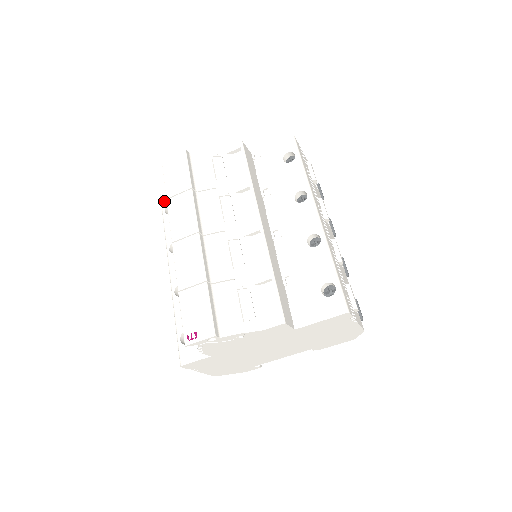
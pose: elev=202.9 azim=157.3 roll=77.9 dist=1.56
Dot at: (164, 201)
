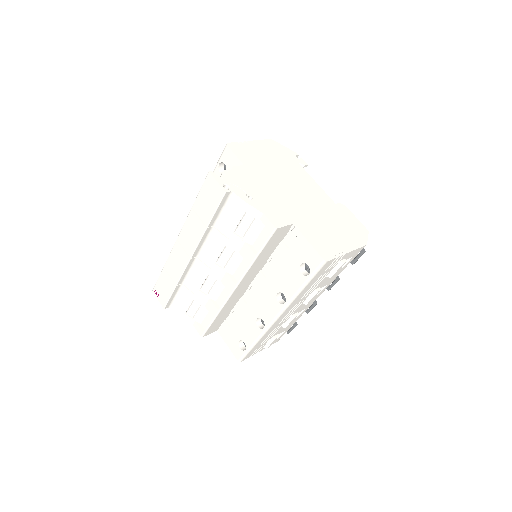
Dot at: (224, 155)
